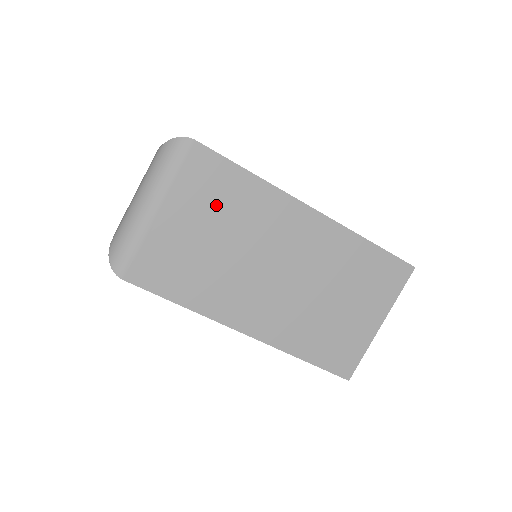
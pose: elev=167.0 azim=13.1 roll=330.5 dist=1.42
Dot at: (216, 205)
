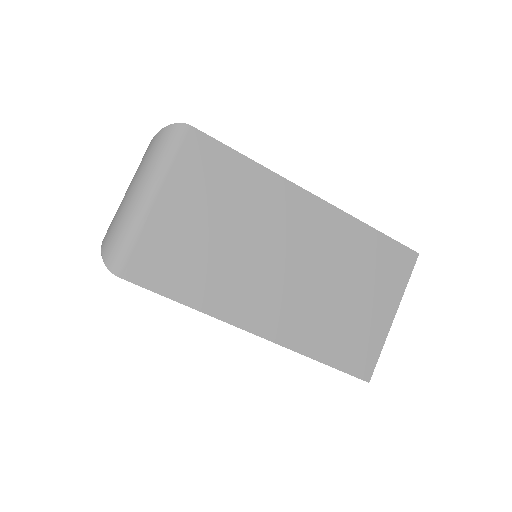
Dot at: (216, 192)
